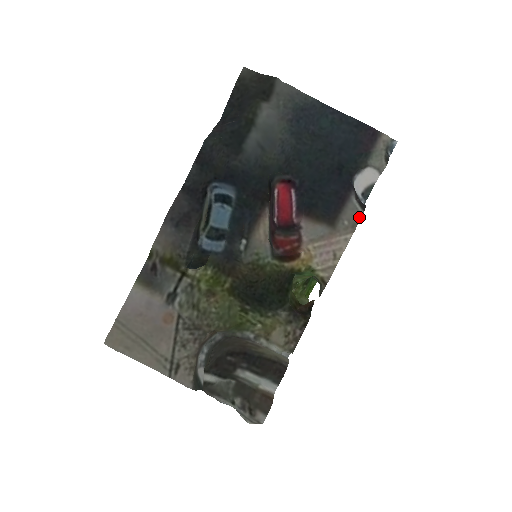
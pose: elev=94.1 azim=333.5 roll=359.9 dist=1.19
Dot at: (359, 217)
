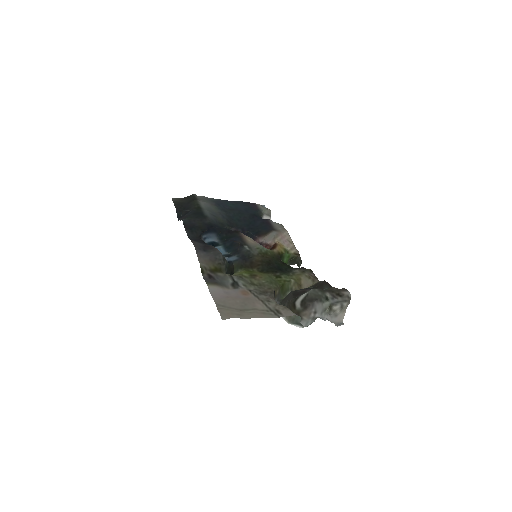
Dot at: (282, 226)
